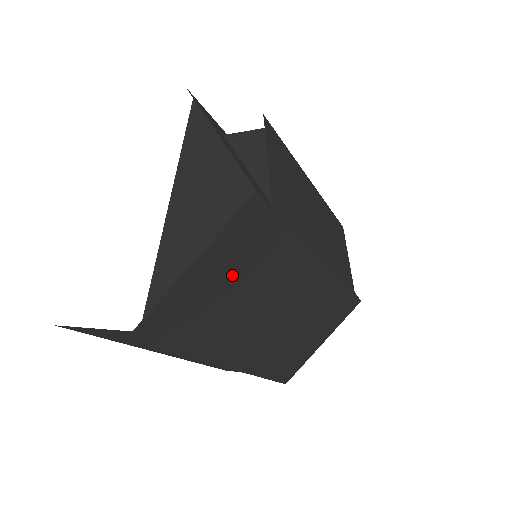
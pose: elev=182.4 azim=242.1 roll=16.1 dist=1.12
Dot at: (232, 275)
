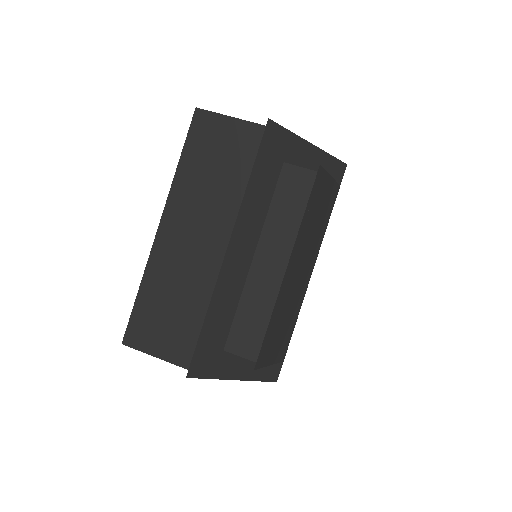
Dot at: occluded
